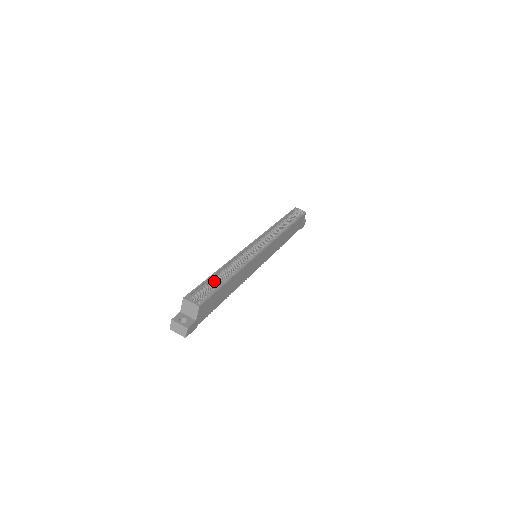
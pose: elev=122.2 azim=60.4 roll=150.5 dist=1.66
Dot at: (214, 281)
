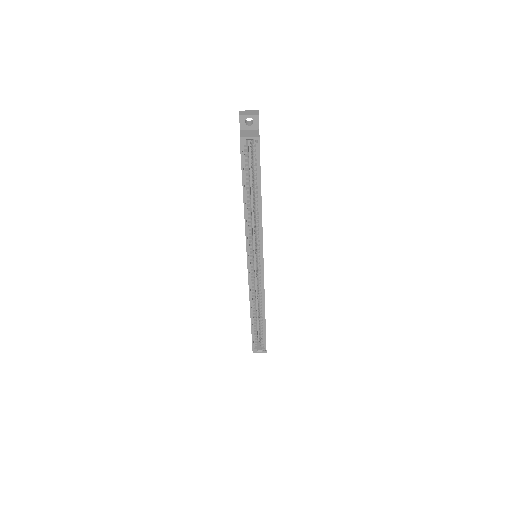
Dot at: (255, 324)
